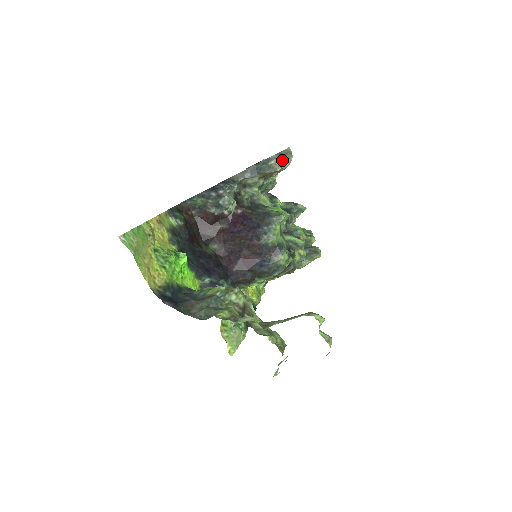
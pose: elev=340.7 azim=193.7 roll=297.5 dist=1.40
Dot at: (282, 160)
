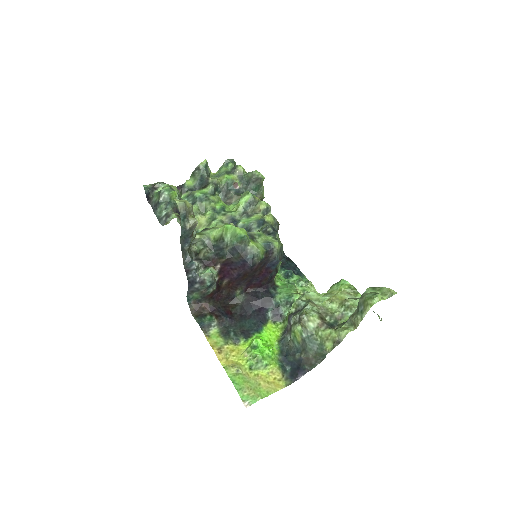
Dot at: (187, 214)
